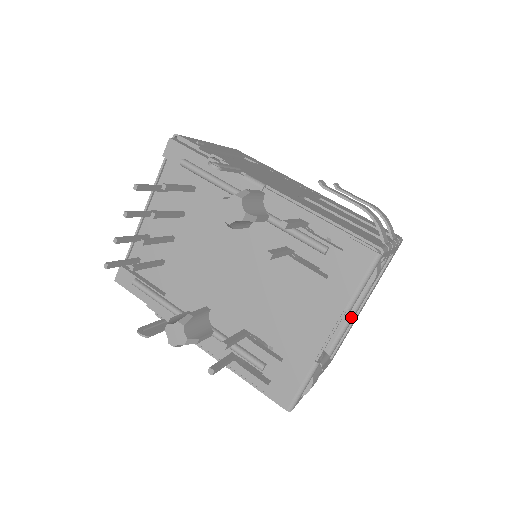
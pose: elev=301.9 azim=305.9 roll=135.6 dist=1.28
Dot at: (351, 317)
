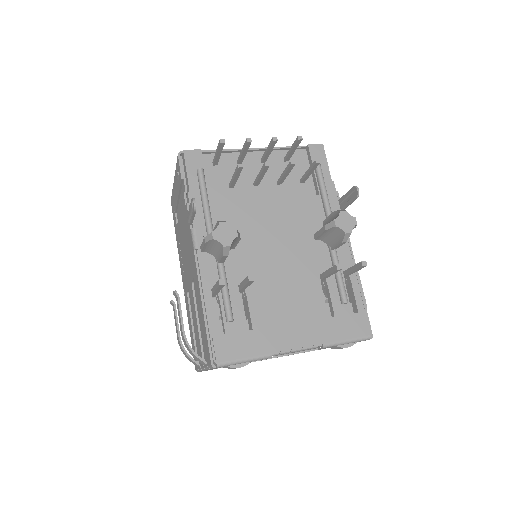
Dot at: occluded
